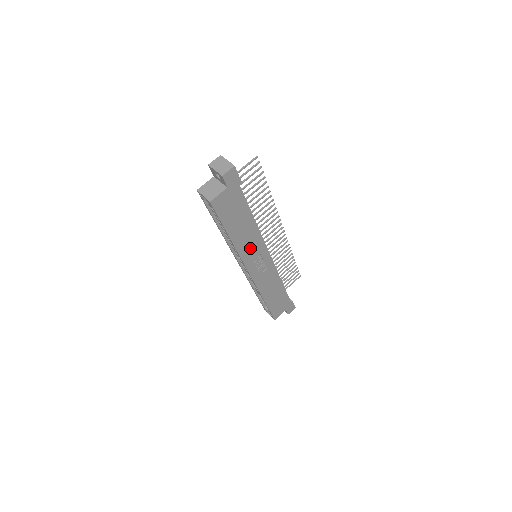
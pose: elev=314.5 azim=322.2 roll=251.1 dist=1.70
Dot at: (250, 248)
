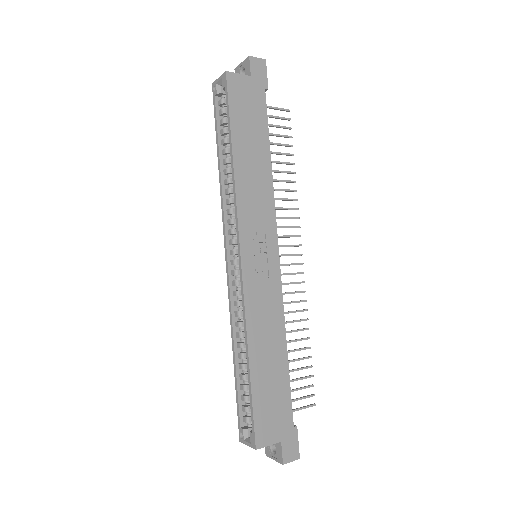
Dot at: (254, 204)
